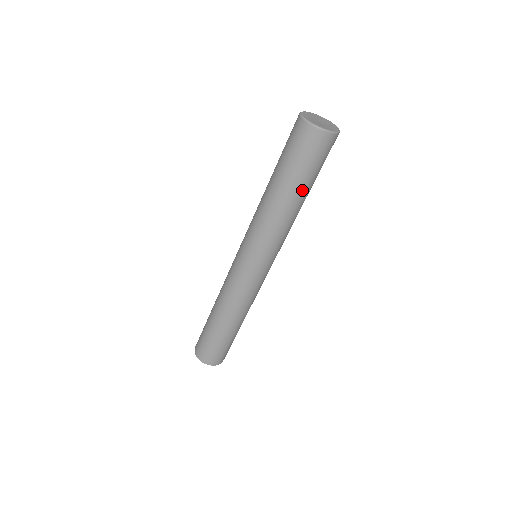
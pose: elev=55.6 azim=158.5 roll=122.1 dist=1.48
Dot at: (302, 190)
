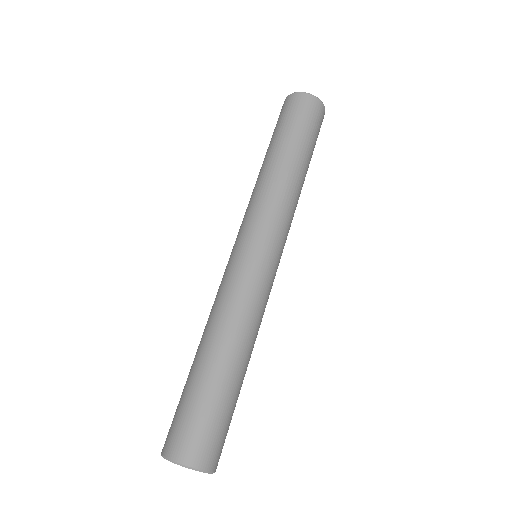
Dot at: (309, 163)
